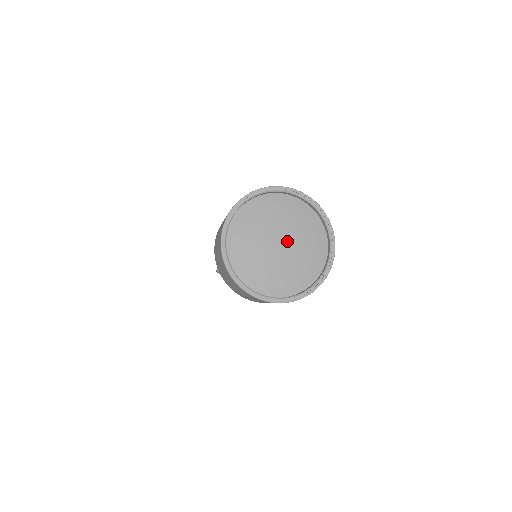
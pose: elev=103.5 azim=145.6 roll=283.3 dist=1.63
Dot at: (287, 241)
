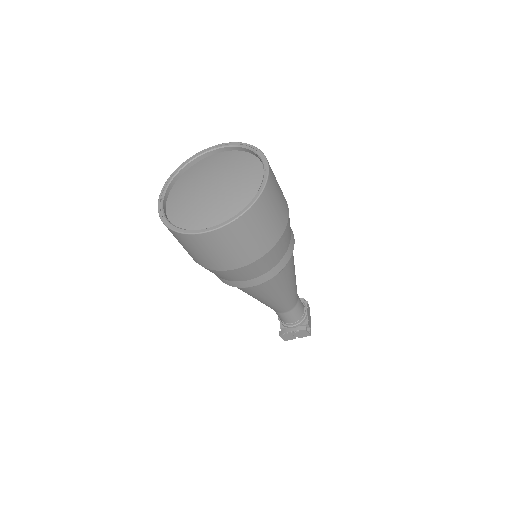
Dot at: (217, 179)
